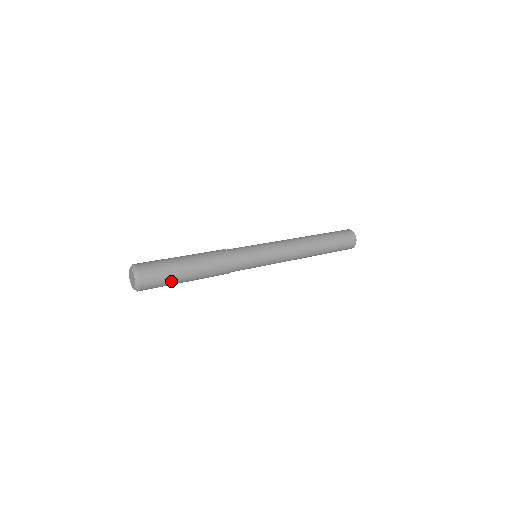
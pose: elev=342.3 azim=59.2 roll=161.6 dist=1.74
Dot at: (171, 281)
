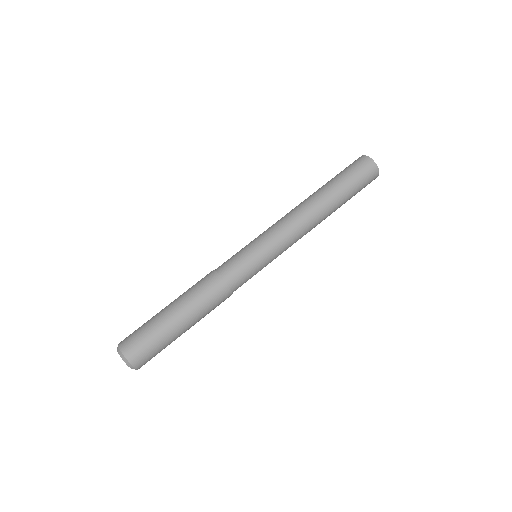
Dot at: (169, 344)
